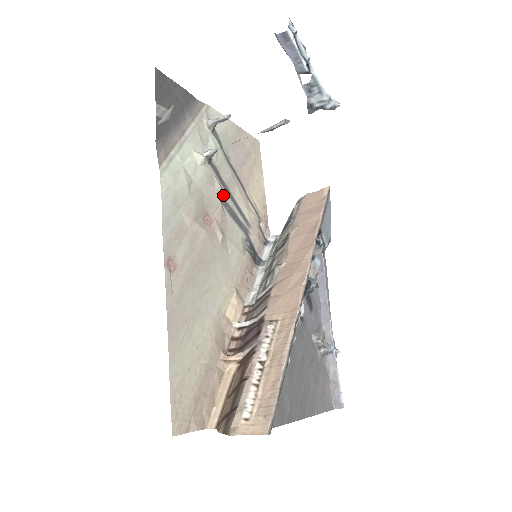
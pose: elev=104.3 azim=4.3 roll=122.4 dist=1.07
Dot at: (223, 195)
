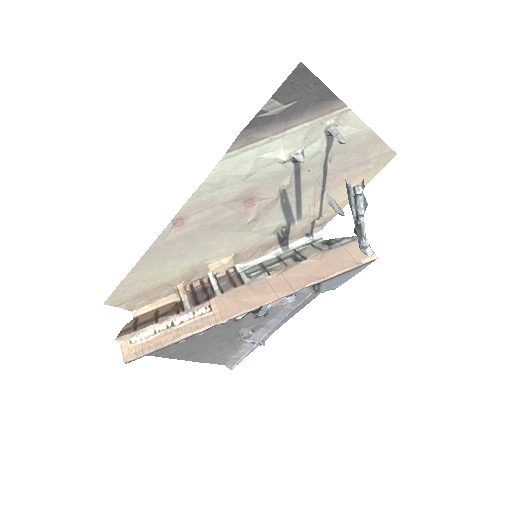
Dot at: (288, 190)
